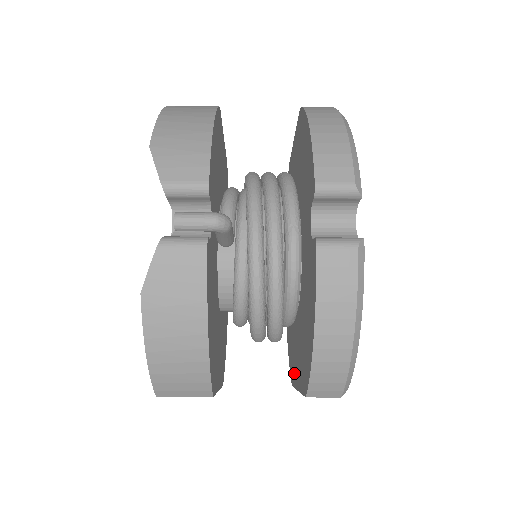
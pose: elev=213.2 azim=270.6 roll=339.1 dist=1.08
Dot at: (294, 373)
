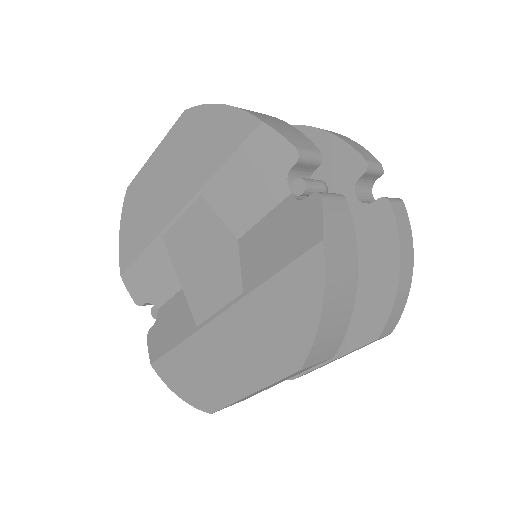
Dot at: occluded
